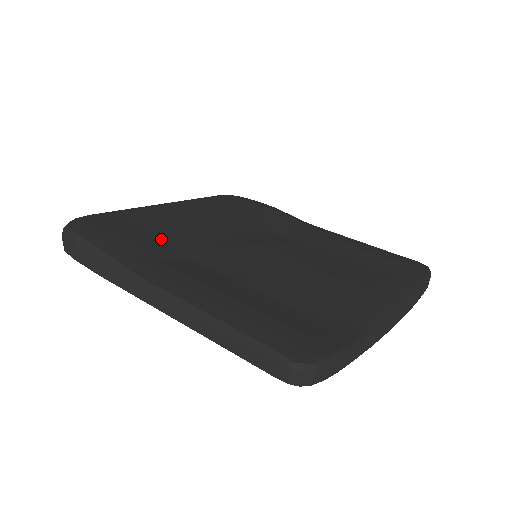
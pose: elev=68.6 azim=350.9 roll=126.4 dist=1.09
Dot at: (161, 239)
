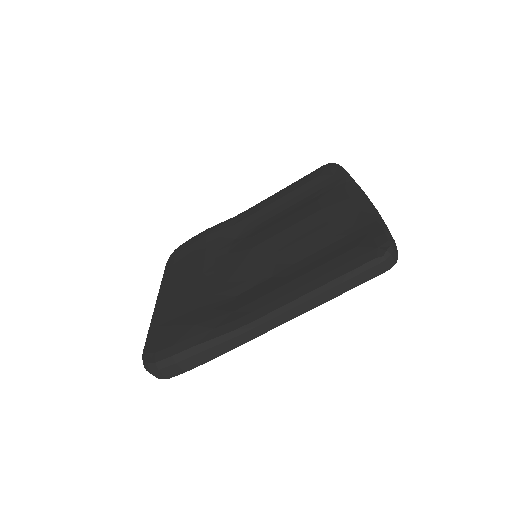
Dot at: (207, 306)
